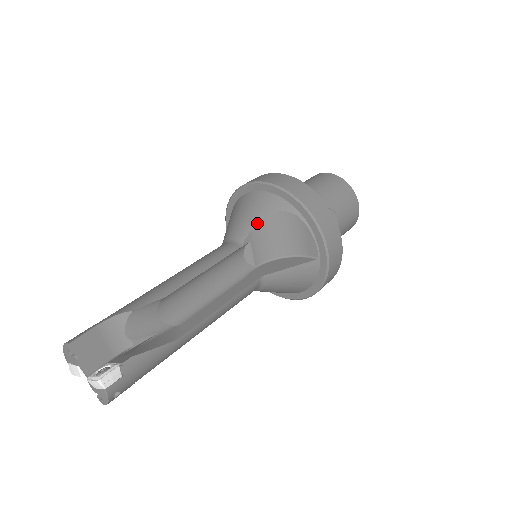
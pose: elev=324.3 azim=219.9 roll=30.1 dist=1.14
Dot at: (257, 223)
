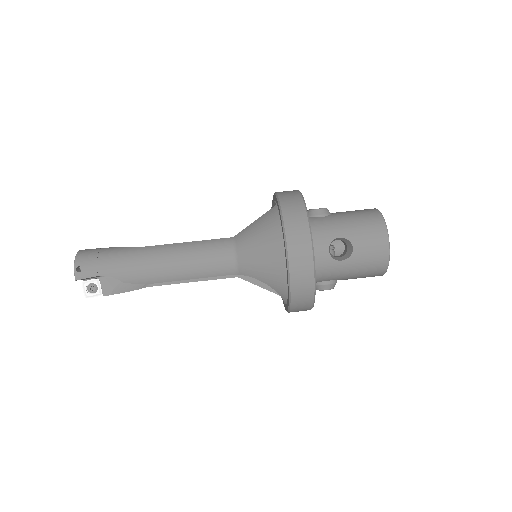
Dot at: occluded
